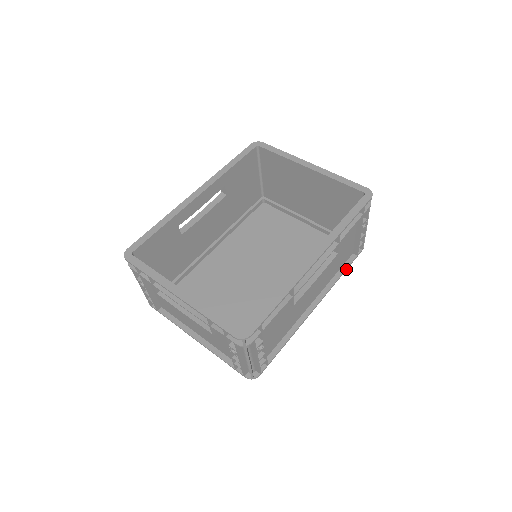
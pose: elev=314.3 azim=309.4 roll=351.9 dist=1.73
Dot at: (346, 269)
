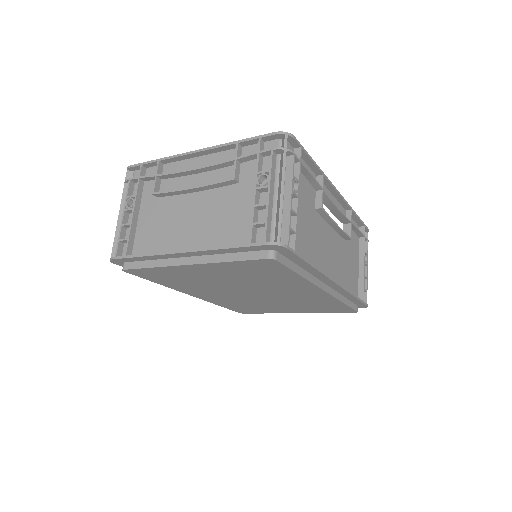
Dot at: (356, 297)
